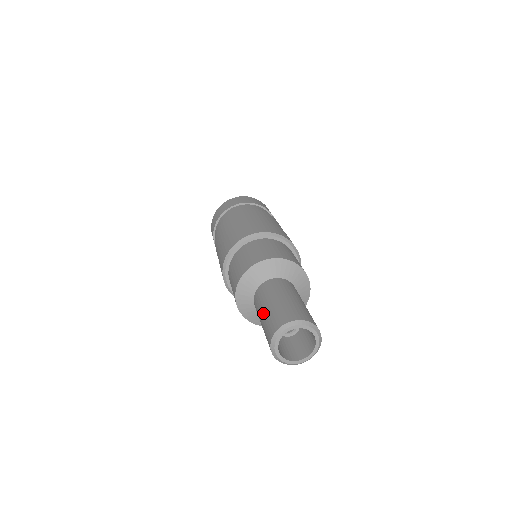
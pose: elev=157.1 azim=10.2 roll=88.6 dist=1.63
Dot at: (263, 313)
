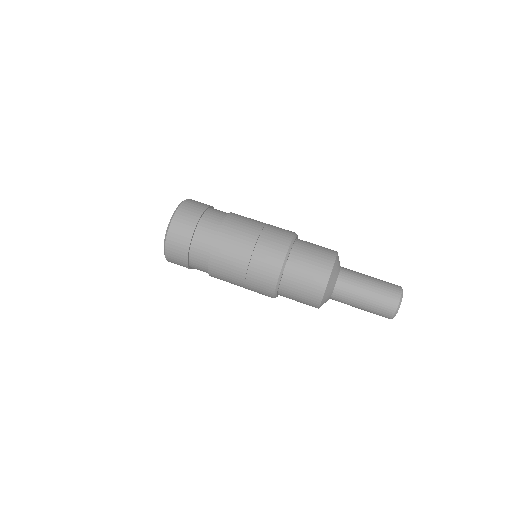
Dot at: (365, 302)
